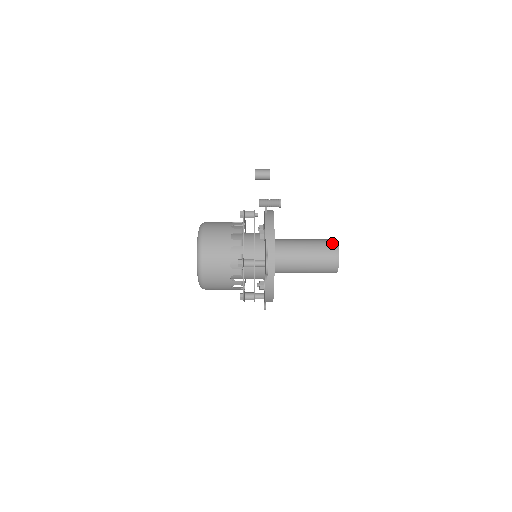
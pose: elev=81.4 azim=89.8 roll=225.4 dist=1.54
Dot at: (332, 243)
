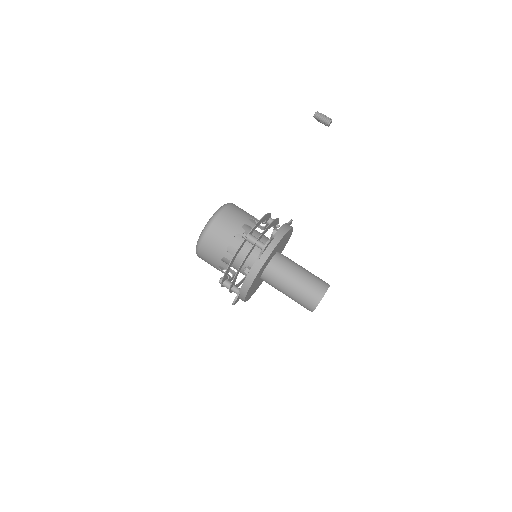
Dot at: (325, 282)
